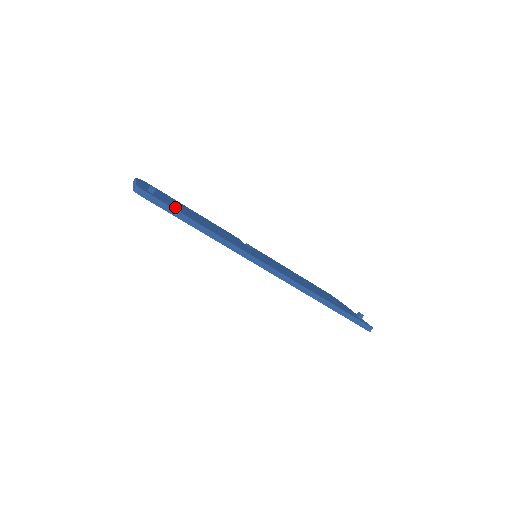
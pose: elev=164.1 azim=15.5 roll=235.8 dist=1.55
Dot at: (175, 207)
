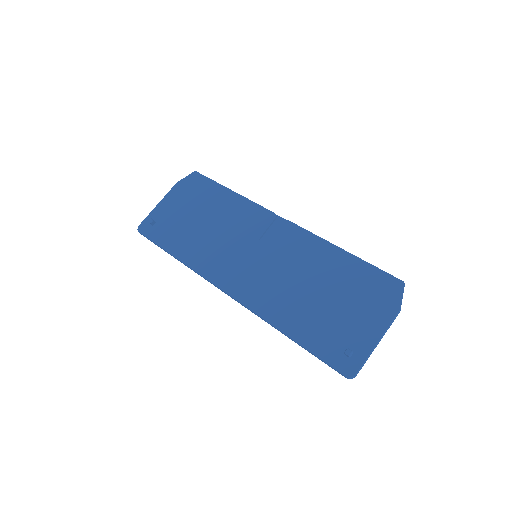
Dot at: (167, 233)
